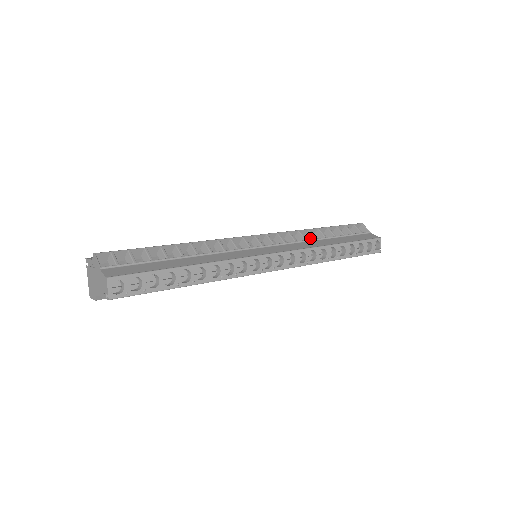
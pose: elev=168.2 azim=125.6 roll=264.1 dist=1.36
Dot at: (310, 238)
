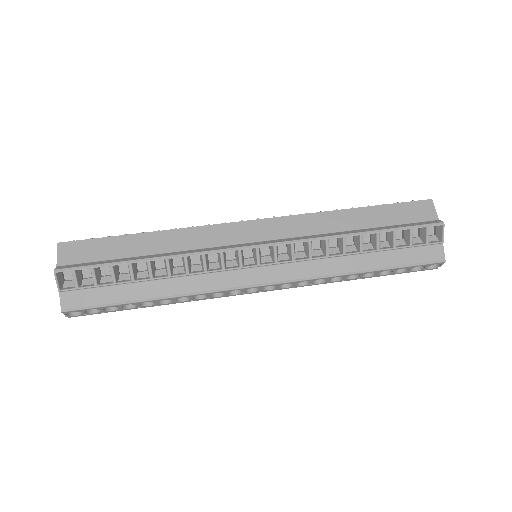
Dot at: (340, 246)
